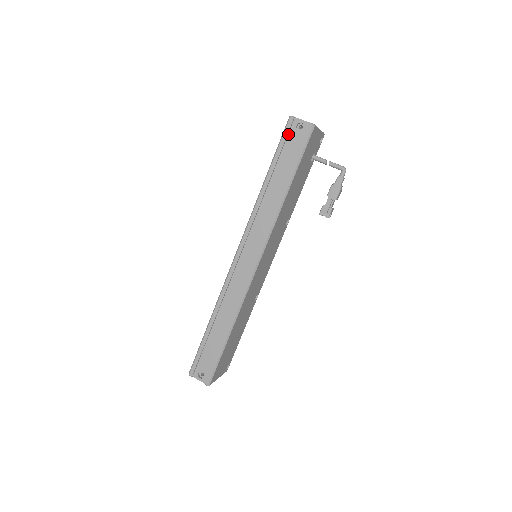
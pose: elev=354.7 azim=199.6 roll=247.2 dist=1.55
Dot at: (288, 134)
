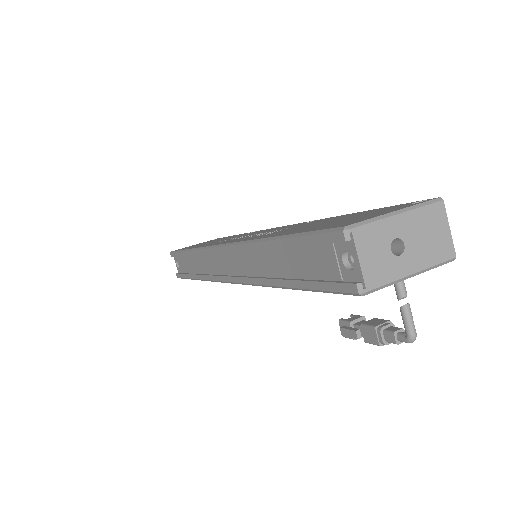
Dot at: (327, 241)
